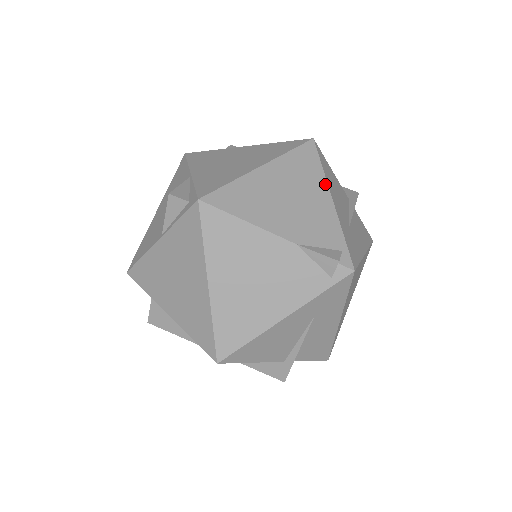
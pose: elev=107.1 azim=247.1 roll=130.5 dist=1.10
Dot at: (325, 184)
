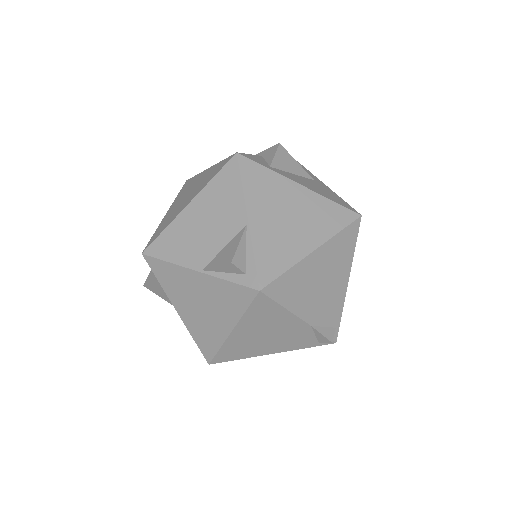
Dot at: (350, 266)
